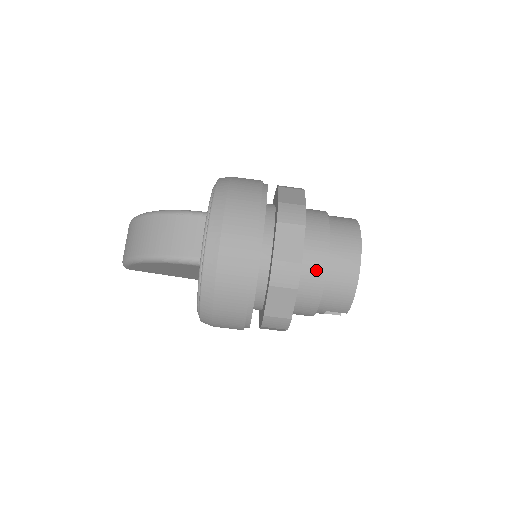
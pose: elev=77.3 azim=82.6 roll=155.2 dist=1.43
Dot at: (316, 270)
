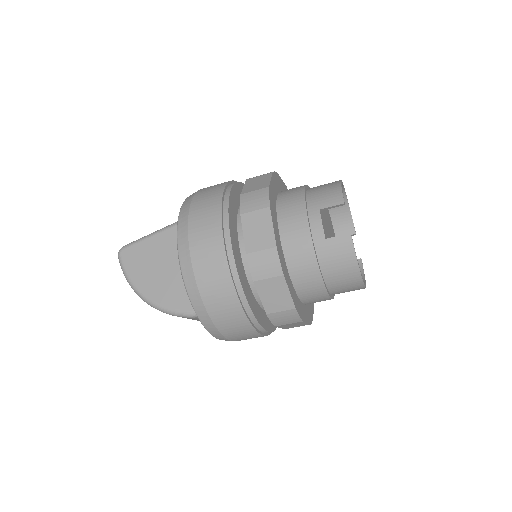
Dot at: occluded
